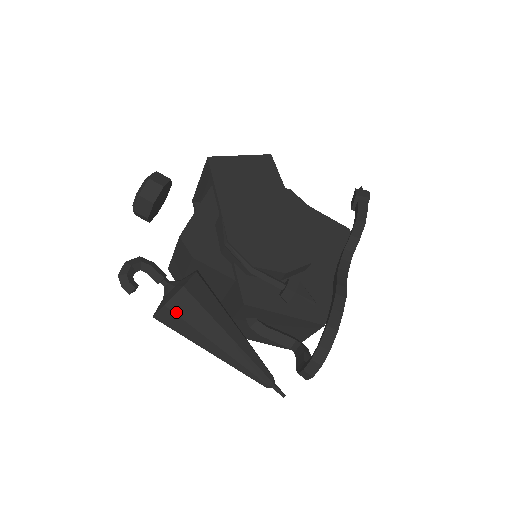
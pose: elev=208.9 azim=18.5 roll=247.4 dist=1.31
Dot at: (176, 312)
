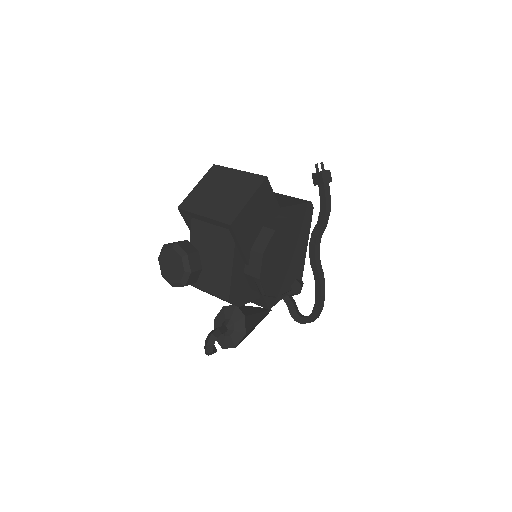
Dot at: occluded
